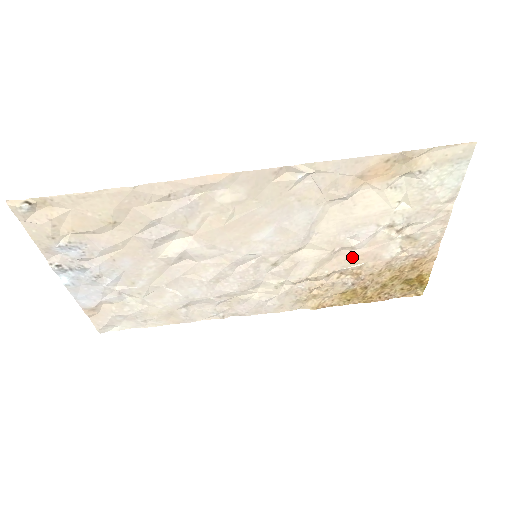
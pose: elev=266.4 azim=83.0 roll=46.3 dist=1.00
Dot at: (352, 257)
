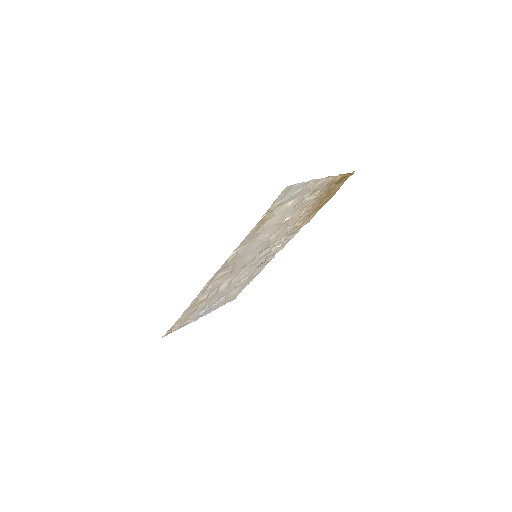
Dot at: (296, 215)
